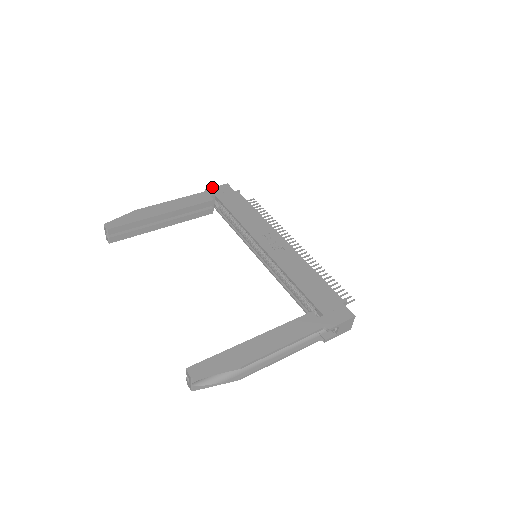
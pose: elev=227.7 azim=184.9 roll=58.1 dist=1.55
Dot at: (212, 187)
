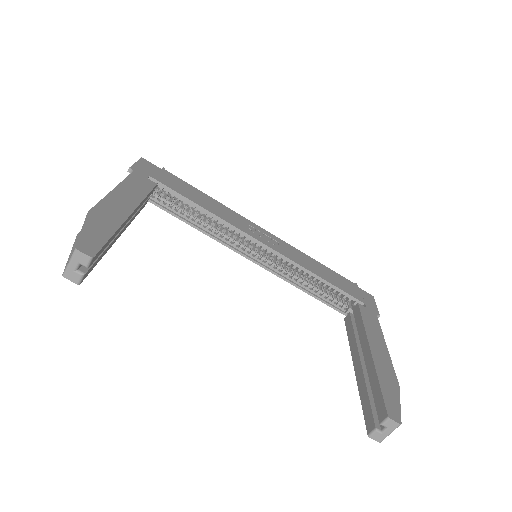
Dot at: occluded
